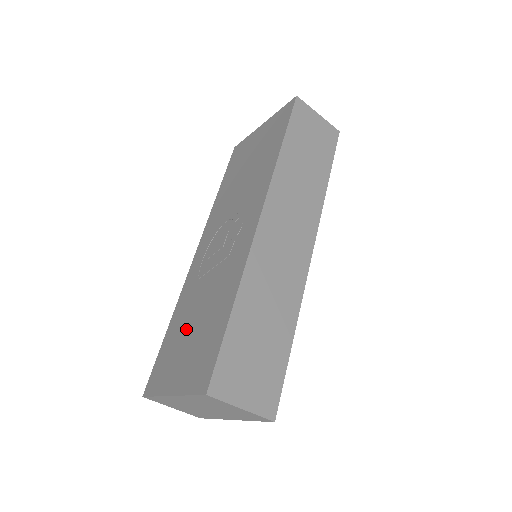
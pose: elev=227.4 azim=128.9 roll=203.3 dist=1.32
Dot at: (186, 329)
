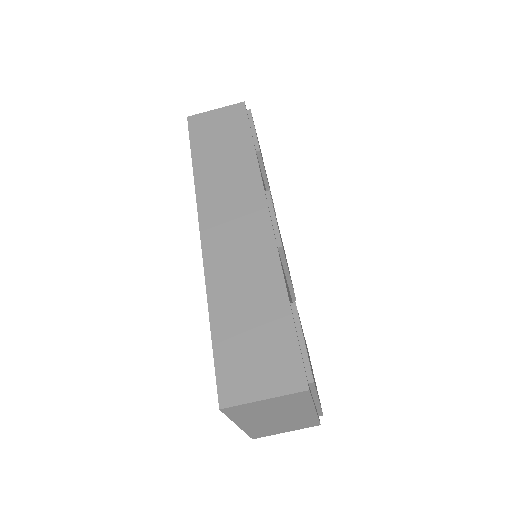
Dot at: occluded
